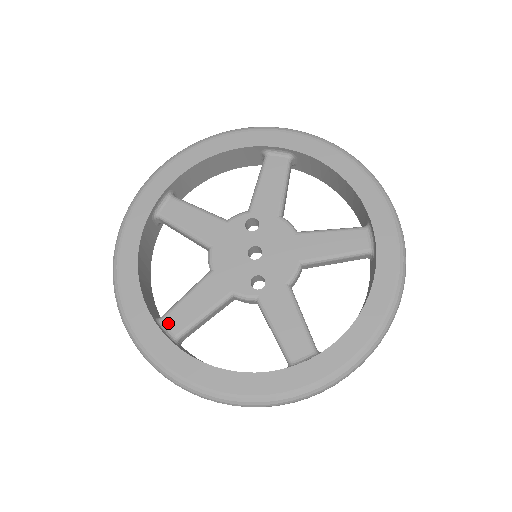
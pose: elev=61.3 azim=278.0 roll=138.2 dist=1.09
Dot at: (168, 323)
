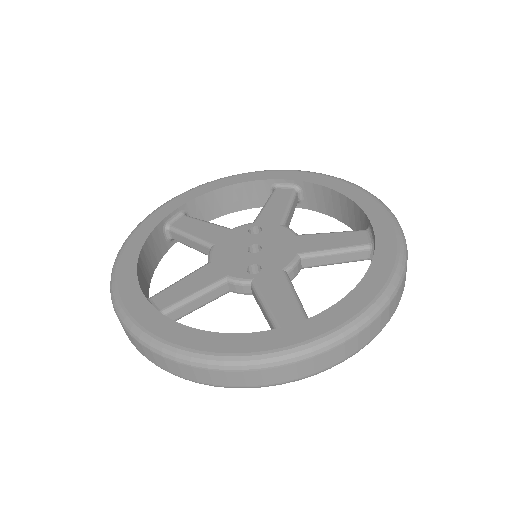
Dot at: (156, 300)
